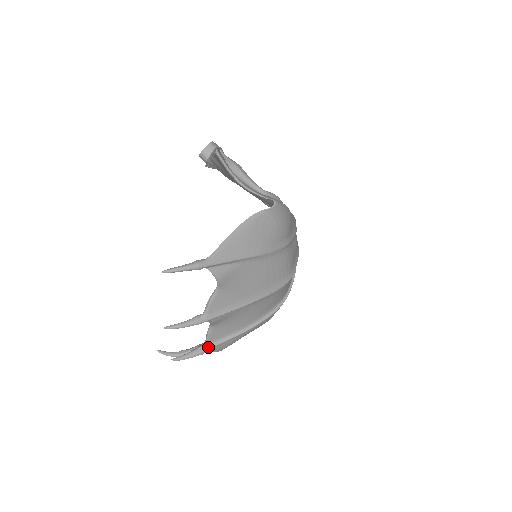
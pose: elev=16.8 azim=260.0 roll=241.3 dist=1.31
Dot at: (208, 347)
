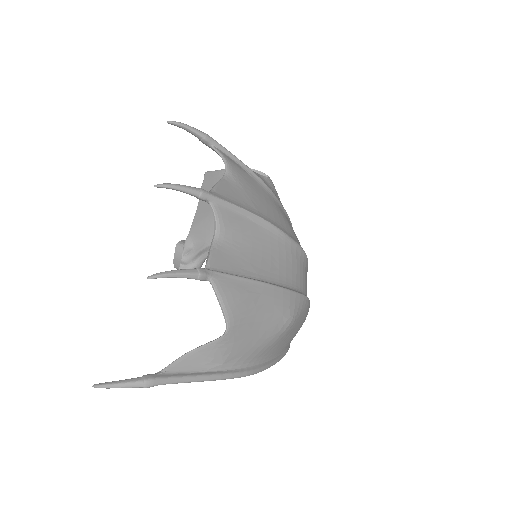
Dot at: (211, 270)
